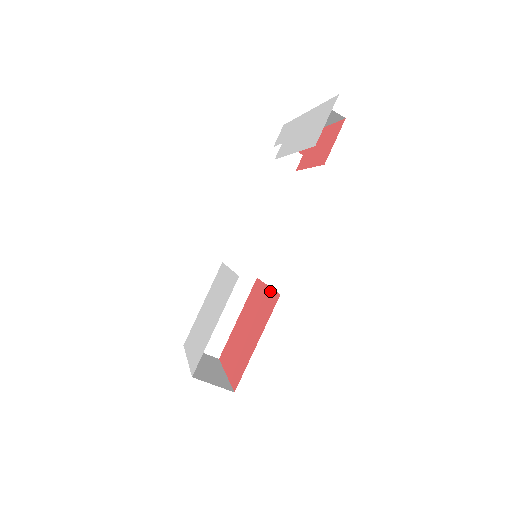
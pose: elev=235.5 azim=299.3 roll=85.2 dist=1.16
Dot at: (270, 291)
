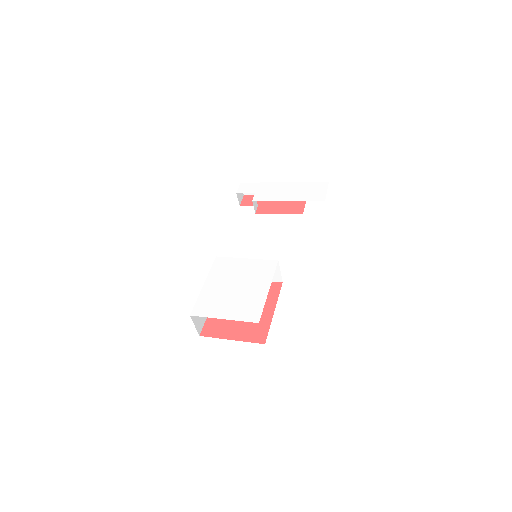
Dot at: occluded
